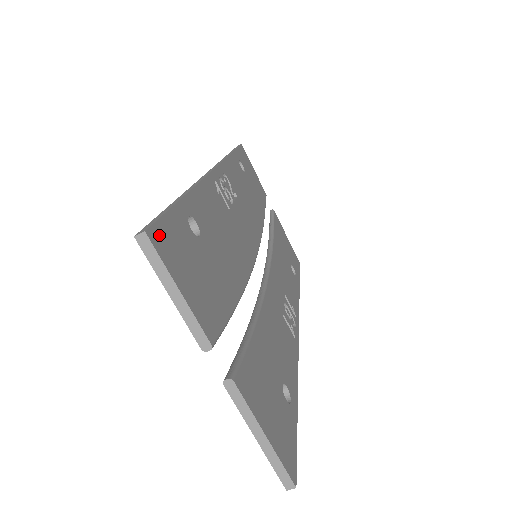
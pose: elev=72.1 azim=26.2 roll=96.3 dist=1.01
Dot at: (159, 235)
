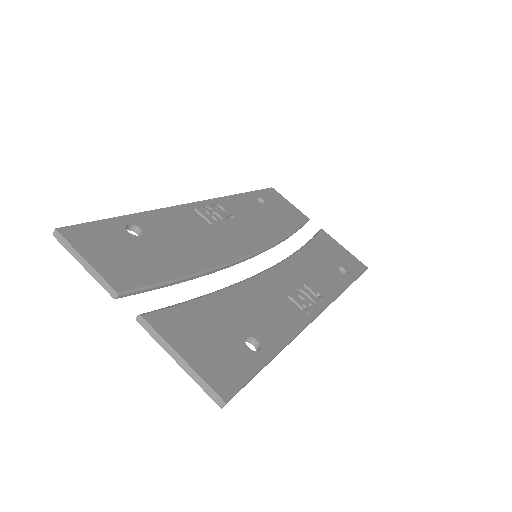
Dot at: (74, 231)
